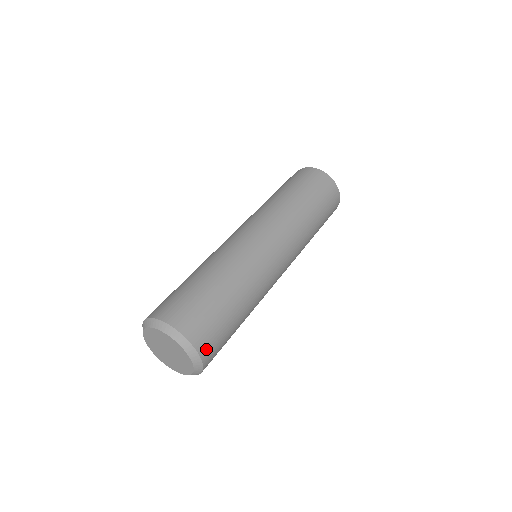
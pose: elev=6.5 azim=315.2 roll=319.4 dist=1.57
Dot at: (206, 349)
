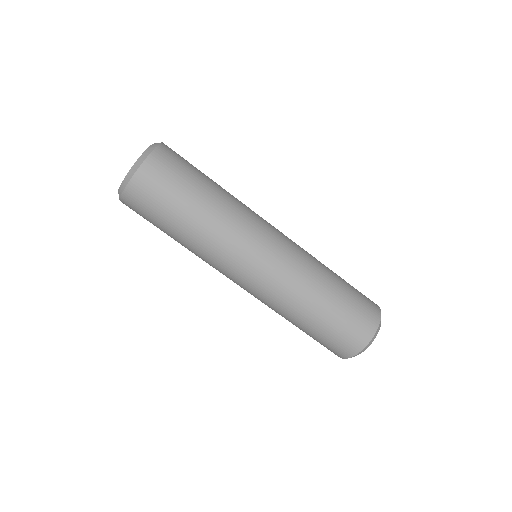
Dot at: (164, 154)
